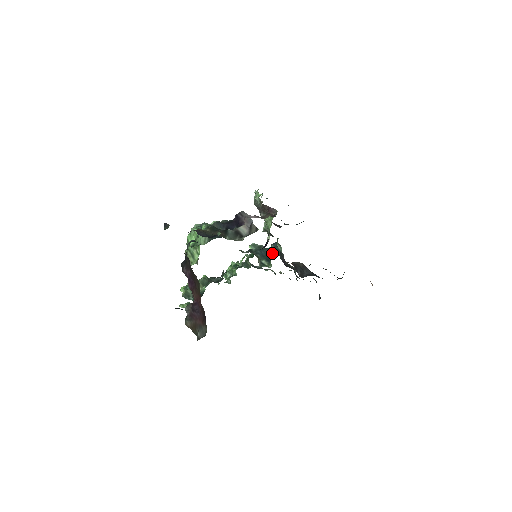
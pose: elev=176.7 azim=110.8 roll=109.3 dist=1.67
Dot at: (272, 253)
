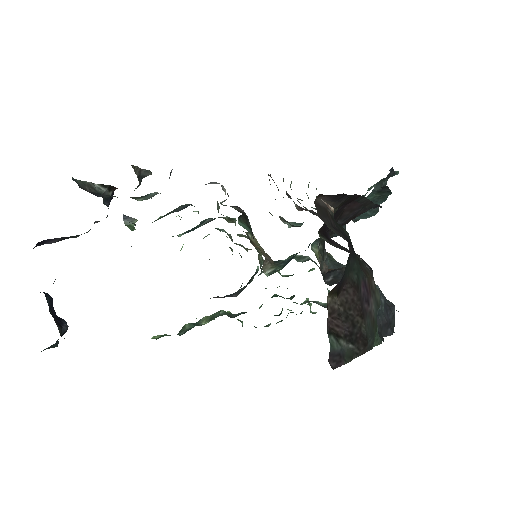
Dot at: (294, 254)
